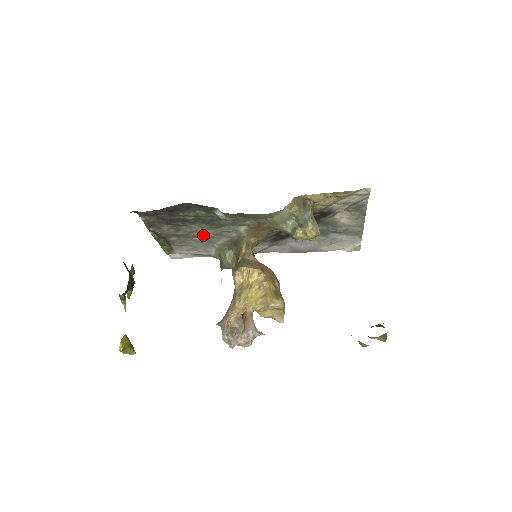
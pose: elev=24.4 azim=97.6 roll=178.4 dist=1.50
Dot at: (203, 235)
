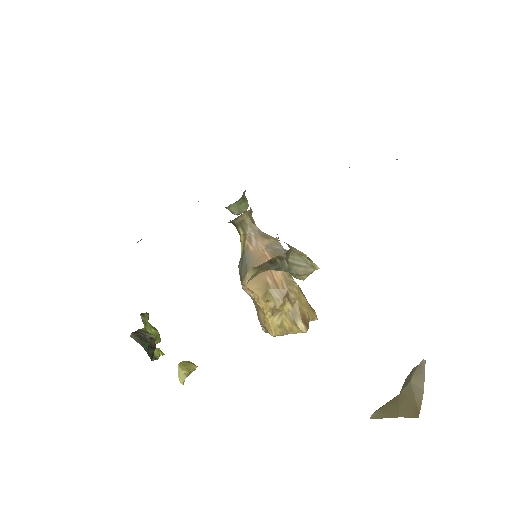
Dot at: occluded
